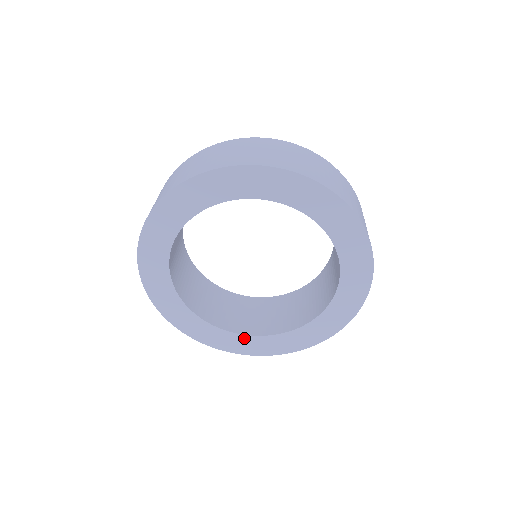
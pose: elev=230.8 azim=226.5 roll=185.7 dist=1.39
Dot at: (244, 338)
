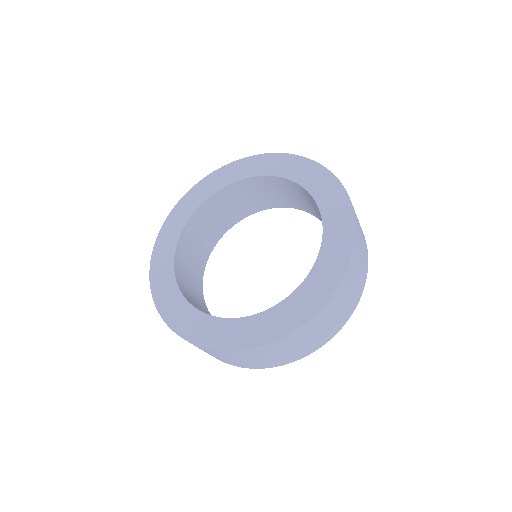
Dot at: (230, 323)
